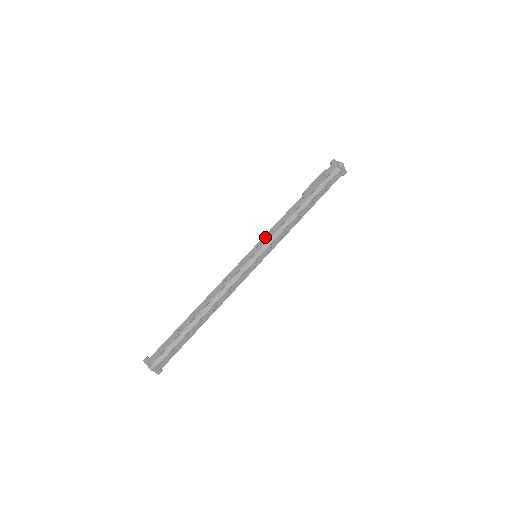
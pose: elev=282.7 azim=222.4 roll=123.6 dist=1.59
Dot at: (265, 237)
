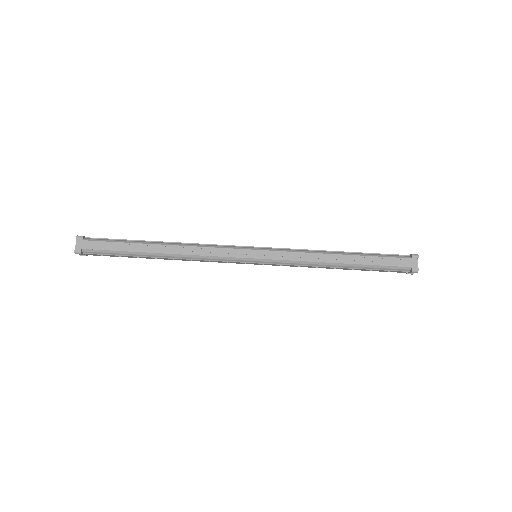
Dot at: occluded
